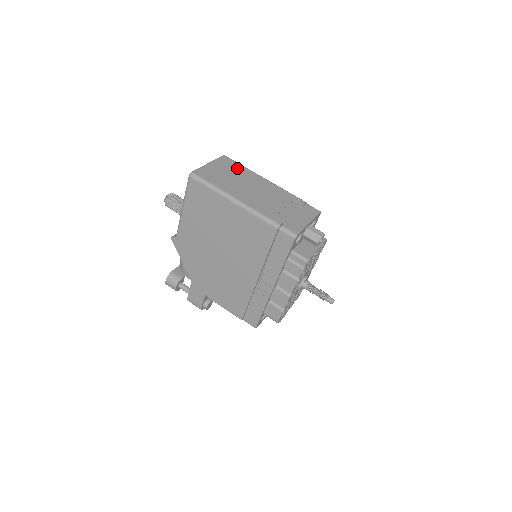
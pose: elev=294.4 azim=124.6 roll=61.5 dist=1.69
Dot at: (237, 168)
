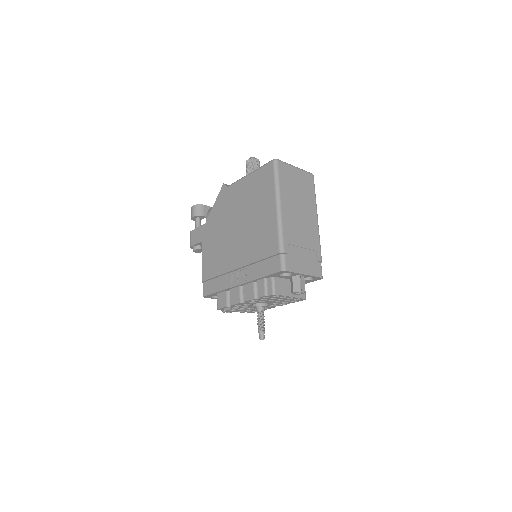
Dot at: (309, 191)
